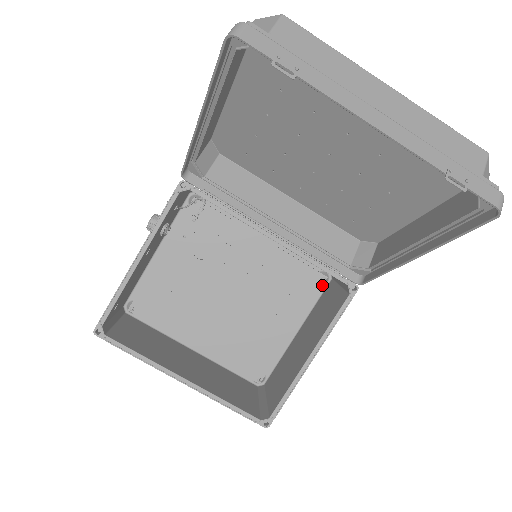
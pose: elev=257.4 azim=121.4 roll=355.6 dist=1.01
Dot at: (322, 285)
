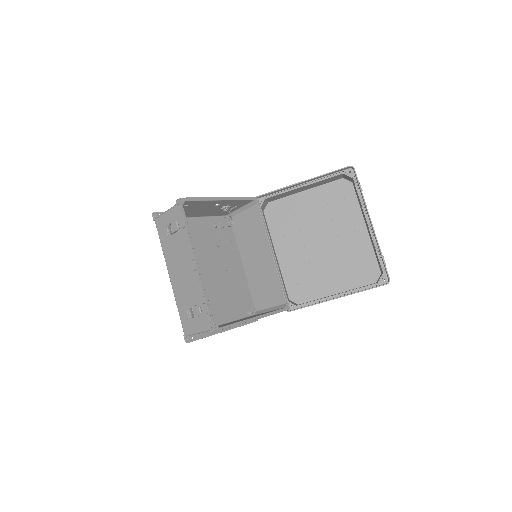
Dot at: (251, 311)
